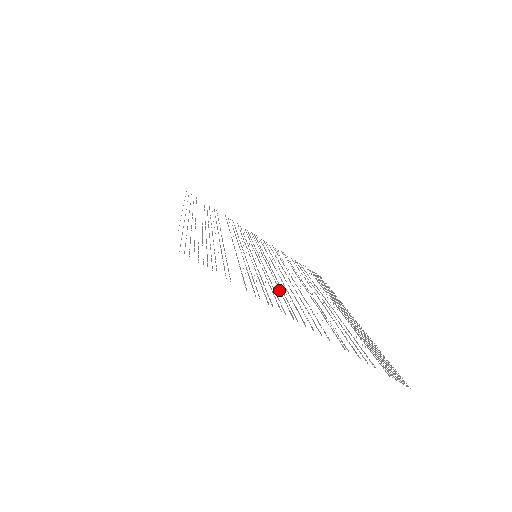
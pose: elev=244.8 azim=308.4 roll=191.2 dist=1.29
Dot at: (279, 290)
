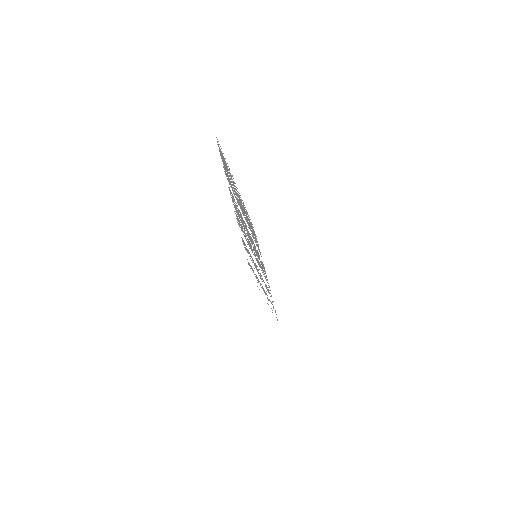
Dot at: occluded
